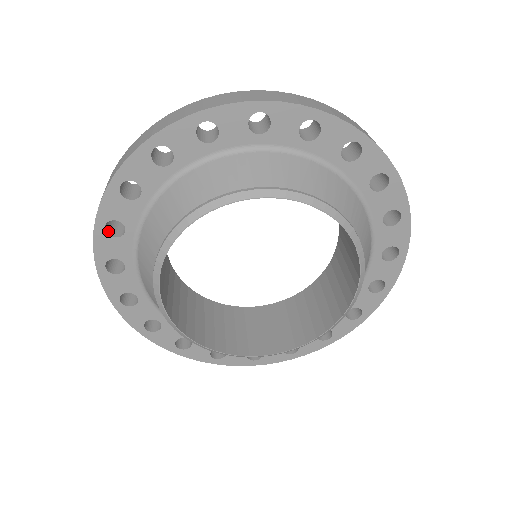
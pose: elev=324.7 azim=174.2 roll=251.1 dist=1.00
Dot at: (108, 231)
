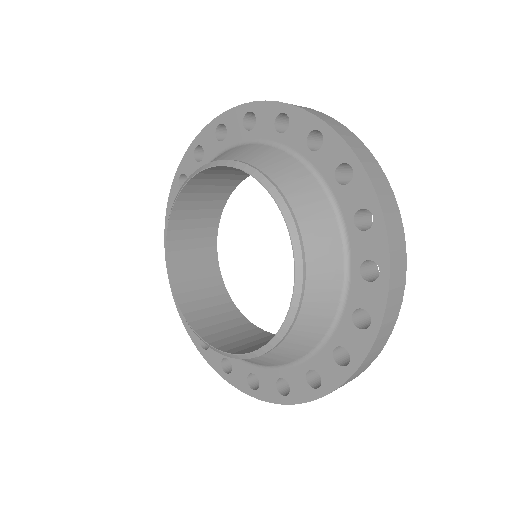
Dot at: (219, 130)
